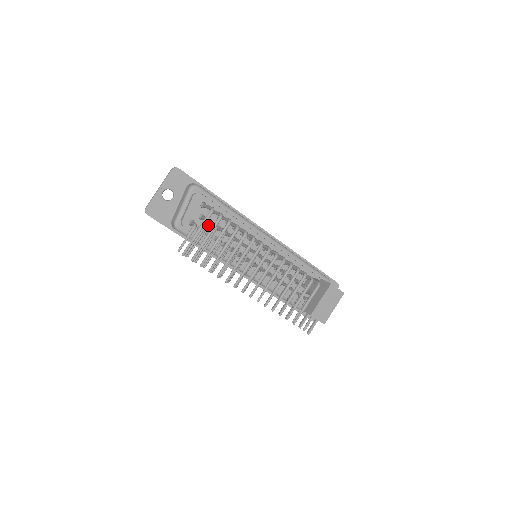
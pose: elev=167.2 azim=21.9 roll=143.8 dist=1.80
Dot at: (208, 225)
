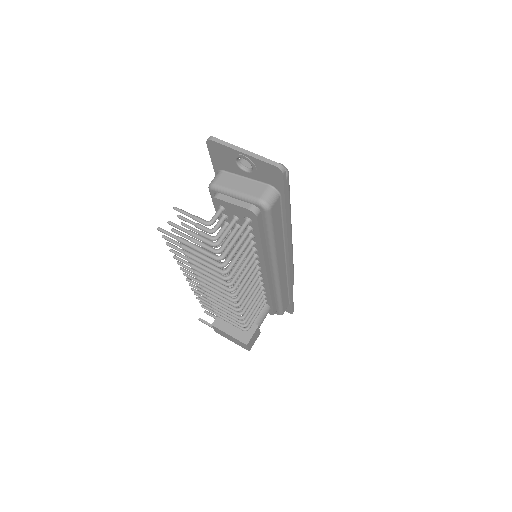
Dot at: (235, 224)
